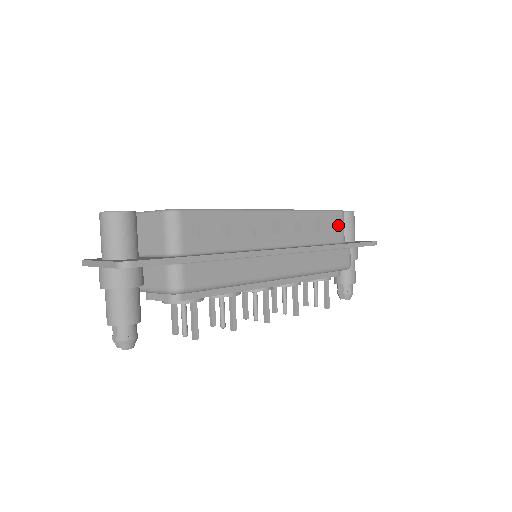
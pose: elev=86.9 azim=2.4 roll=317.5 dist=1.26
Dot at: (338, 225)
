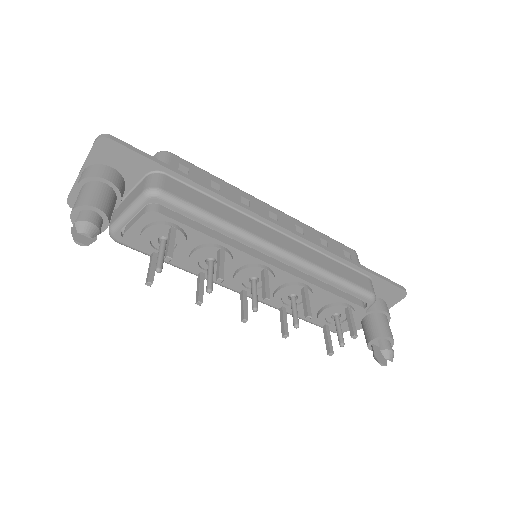
Dot at: (351, 258)
